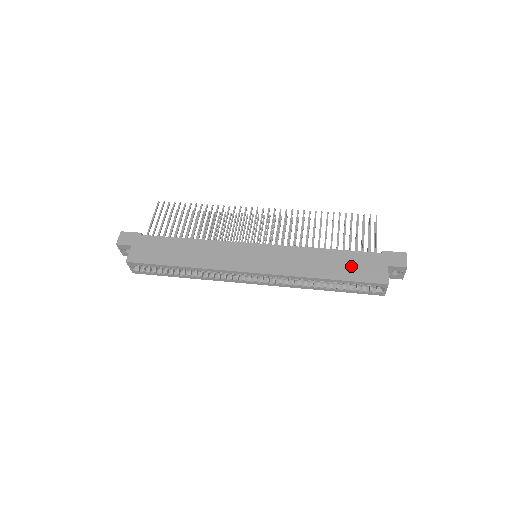
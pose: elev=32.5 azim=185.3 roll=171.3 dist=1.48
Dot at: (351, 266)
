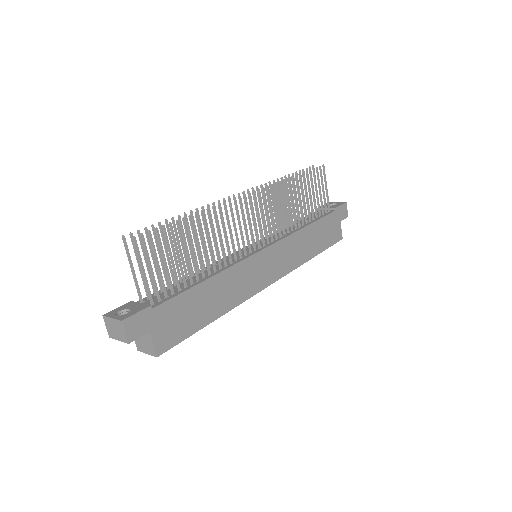
Dot at: (324, 234)
